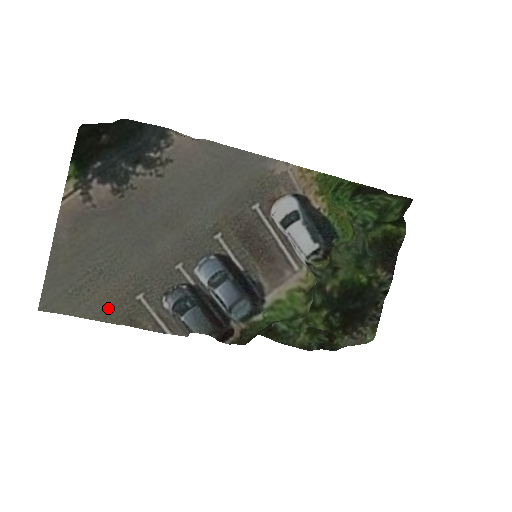
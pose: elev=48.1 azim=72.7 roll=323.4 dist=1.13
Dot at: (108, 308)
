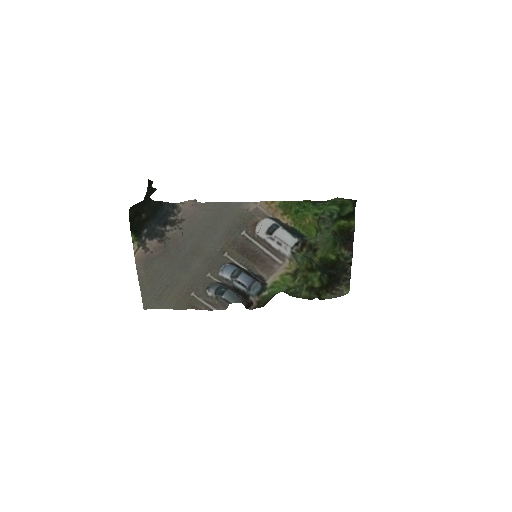
Dot at: (178, 302)
